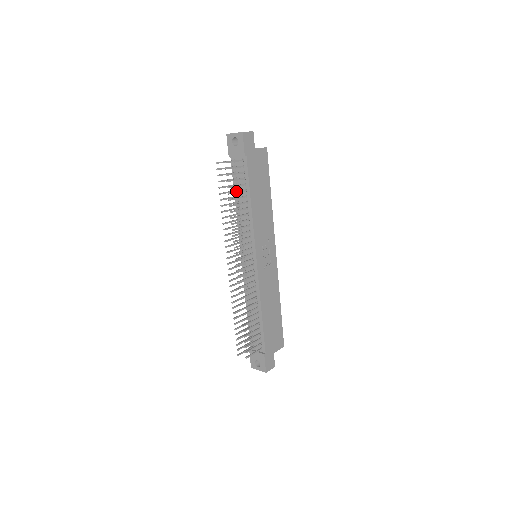
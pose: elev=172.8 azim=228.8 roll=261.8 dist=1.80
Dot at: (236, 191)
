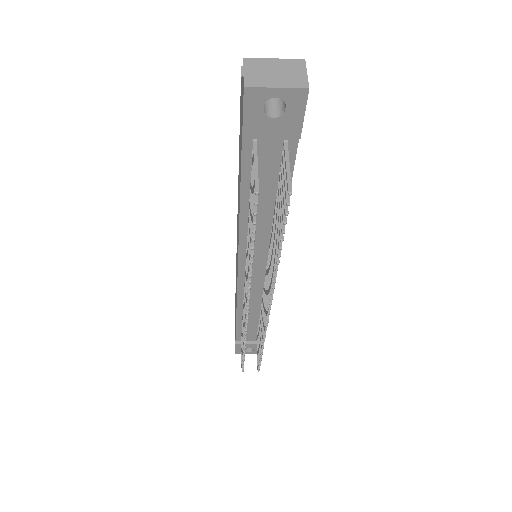
Dot at: occluded
